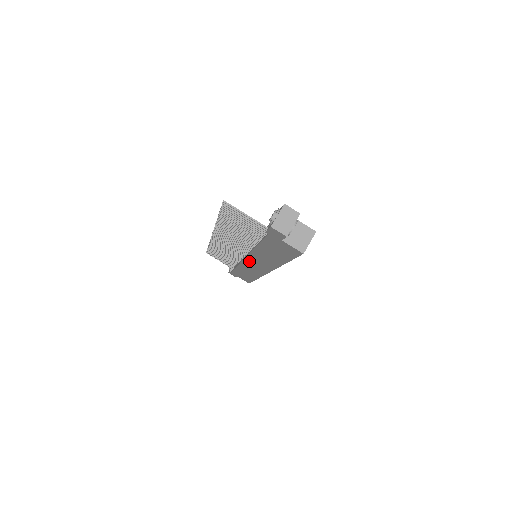
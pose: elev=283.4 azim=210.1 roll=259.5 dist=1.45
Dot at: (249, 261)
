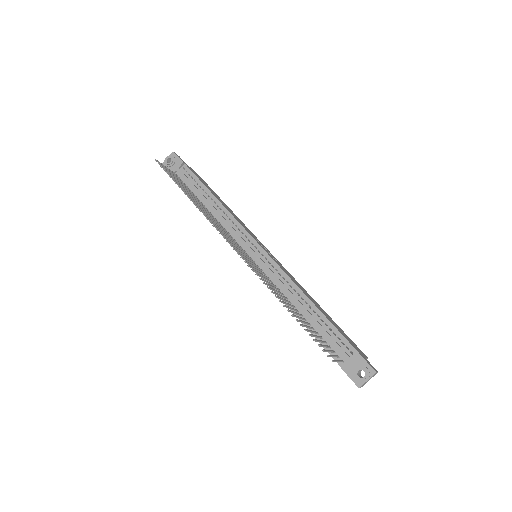
Dot at: occluded
